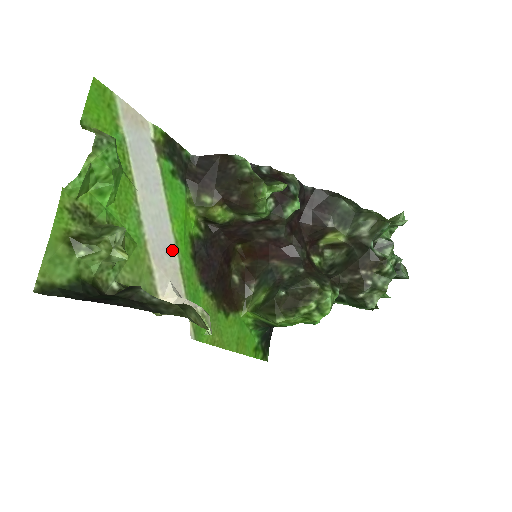
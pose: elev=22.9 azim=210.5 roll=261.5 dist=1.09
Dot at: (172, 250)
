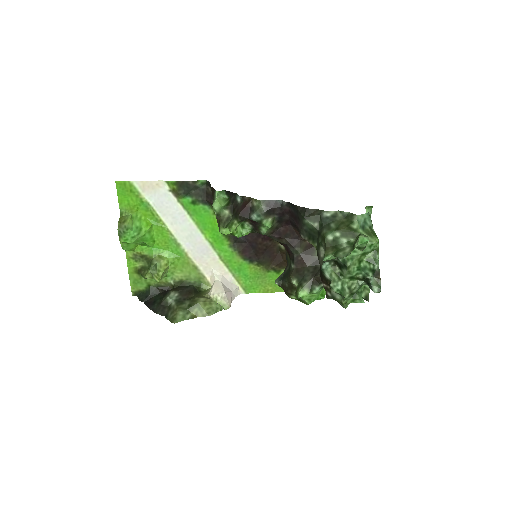
Dot at: (209, 250)
